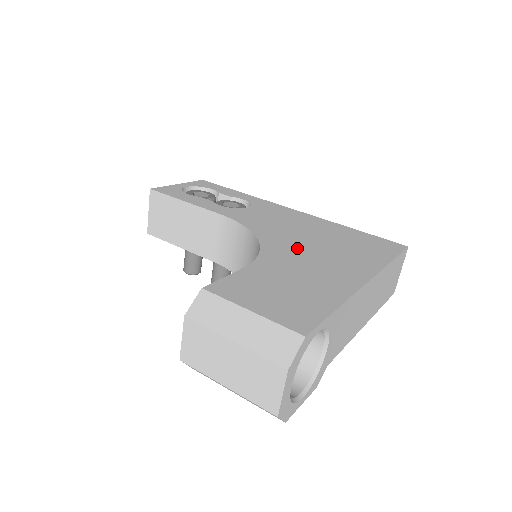
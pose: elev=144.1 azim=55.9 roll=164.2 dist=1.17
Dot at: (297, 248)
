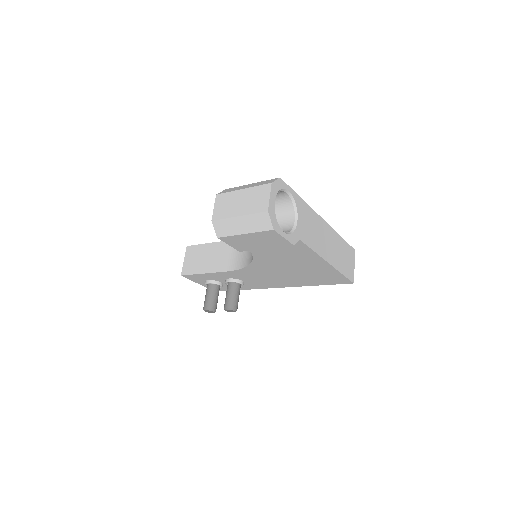
Dot at: occluded
